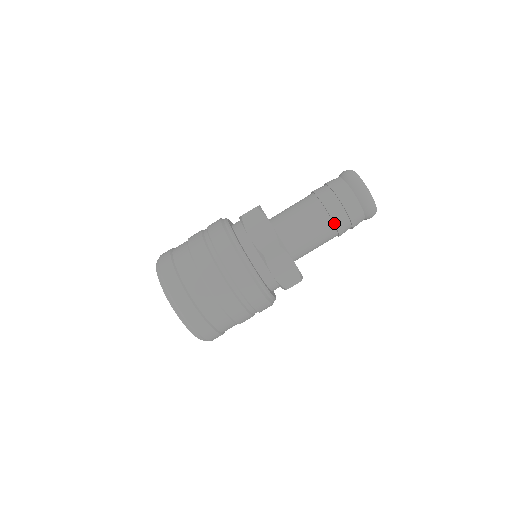
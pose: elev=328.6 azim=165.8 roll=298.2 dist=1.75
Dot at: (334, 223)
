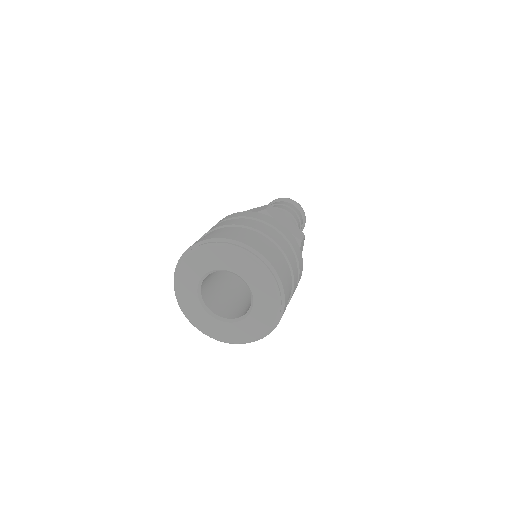
Dot at: occluded
